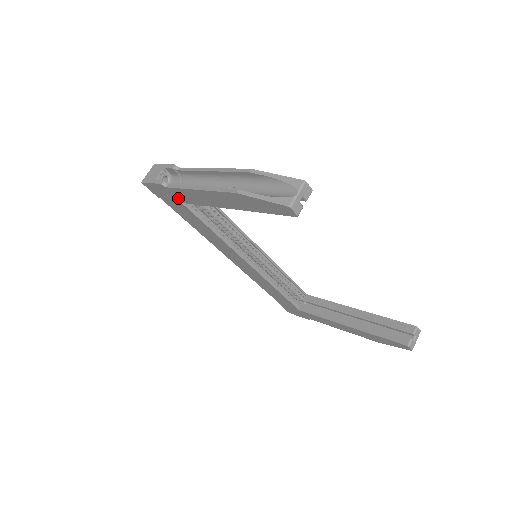
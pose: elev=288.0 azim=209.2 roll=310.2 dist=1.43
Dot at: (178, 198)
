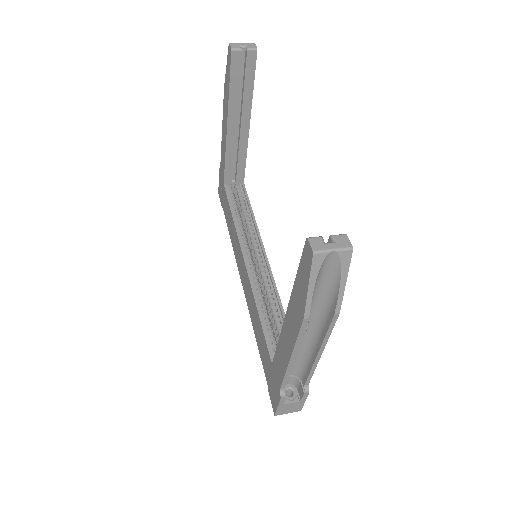
Dot at: (223, 178)
